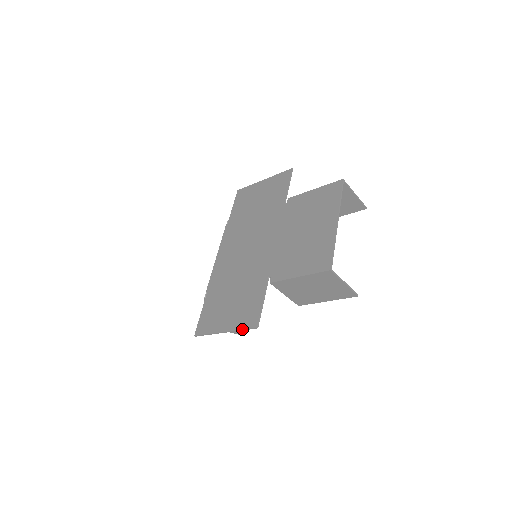
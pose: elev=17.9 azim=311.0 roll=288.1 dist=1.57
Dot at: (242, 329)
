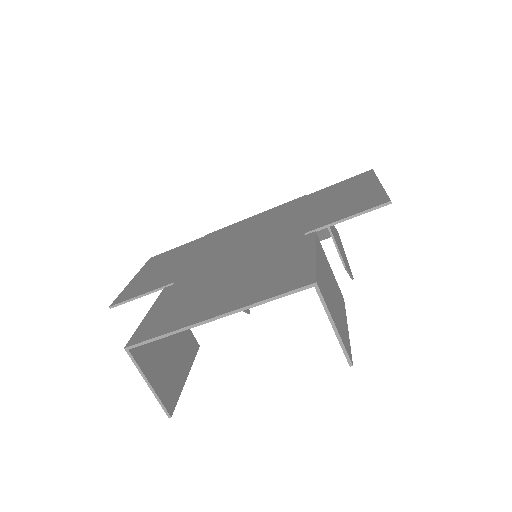
Dot at: (119, 294)
